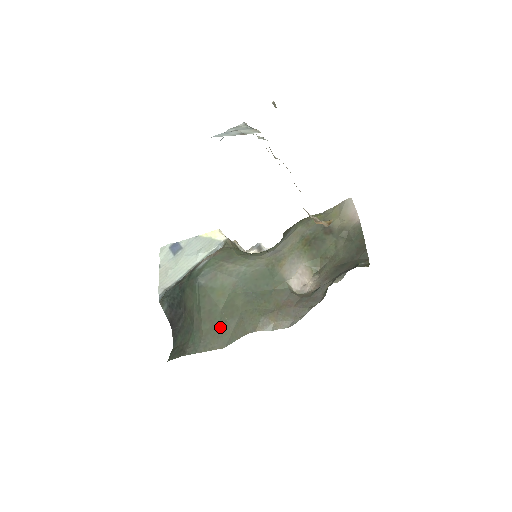
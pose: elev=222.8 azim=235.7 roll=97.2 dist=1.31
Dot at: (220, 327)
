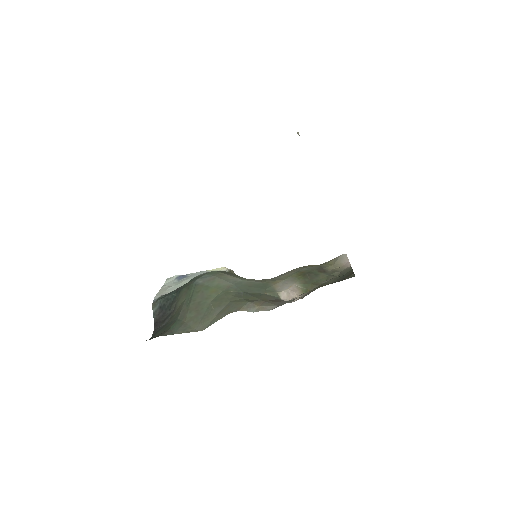
Dot at: (205, 315)
